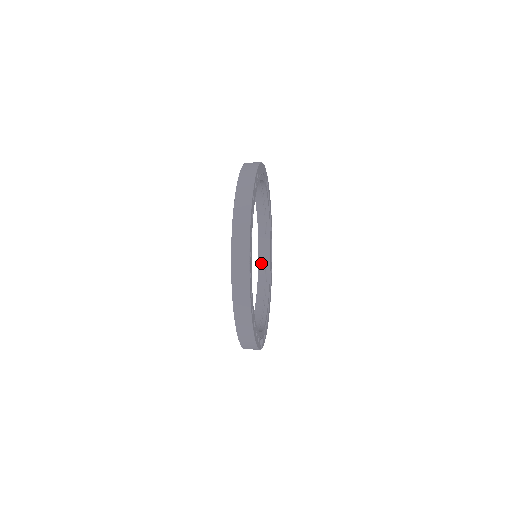
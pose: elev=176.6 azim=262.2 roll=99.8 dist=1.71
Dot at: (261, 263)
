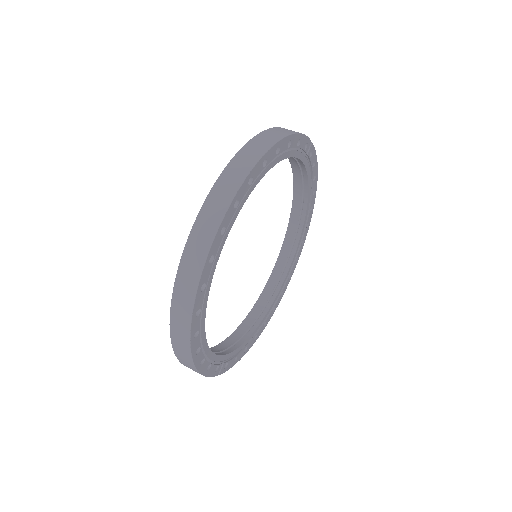
Dot at: (279, 262)
